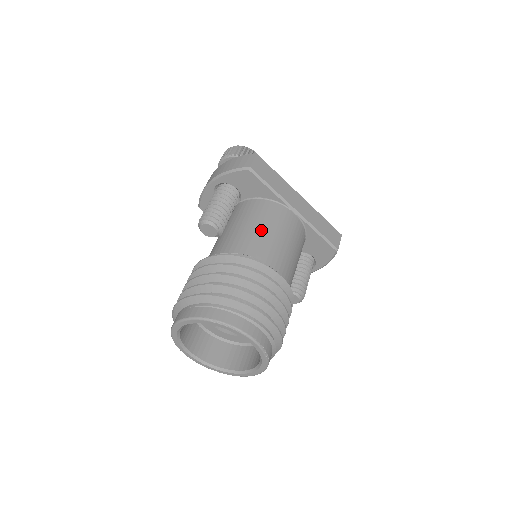
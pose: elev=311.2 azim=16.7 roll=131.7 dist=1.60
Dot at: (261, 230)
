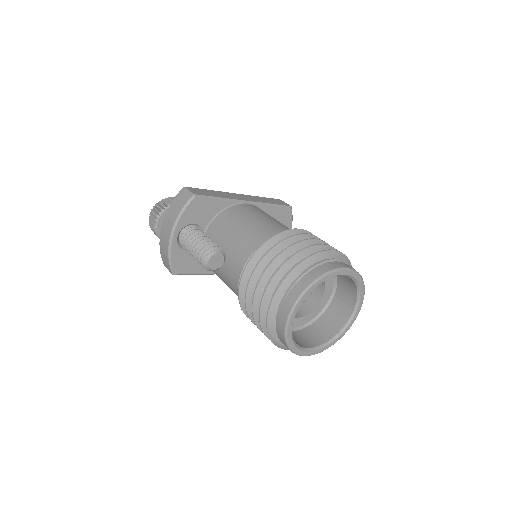
Dot at: (249, 224)
